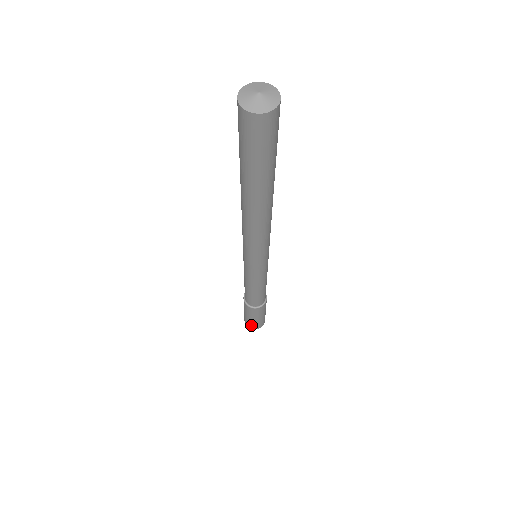
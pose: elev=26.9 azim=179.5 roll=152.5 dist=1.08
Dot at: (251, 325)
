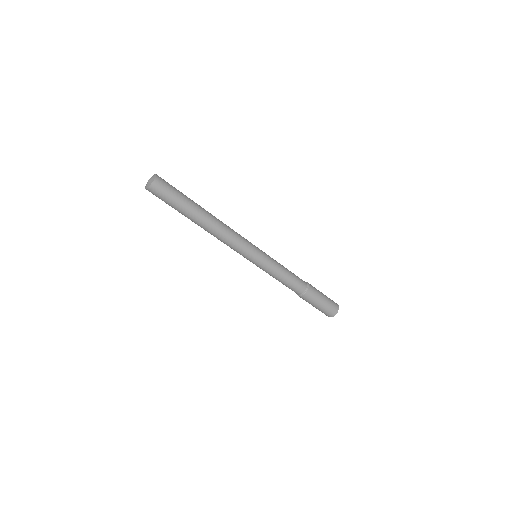
Dot at: (324, 313)
